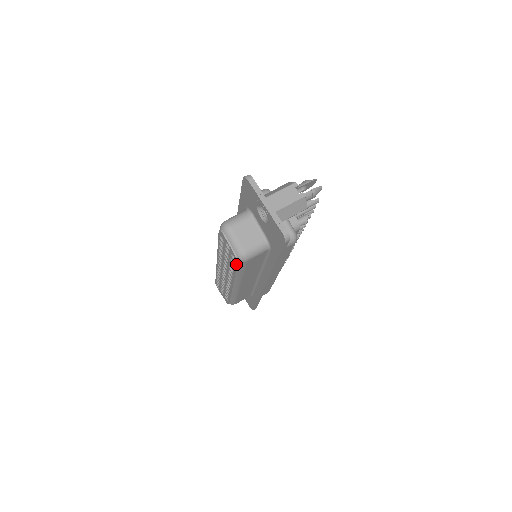
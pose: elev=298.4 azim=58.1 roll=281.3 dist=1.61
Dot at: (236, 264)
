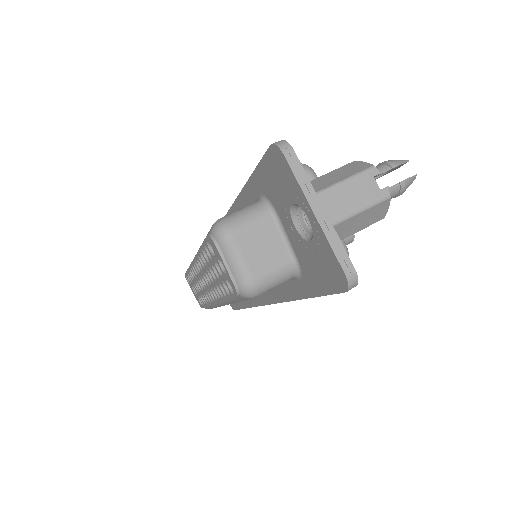
Dot at: (233, 297)
